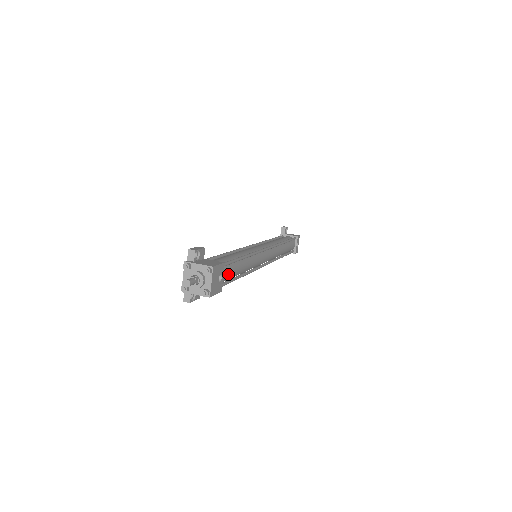
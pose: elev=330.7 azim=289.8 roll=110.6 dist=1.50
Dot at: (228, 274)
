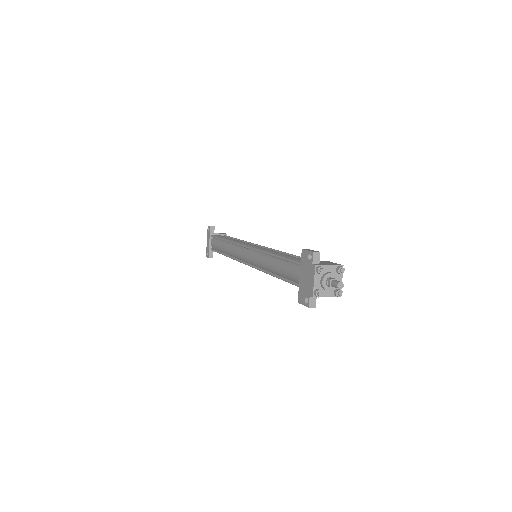
Dot at: occluded
